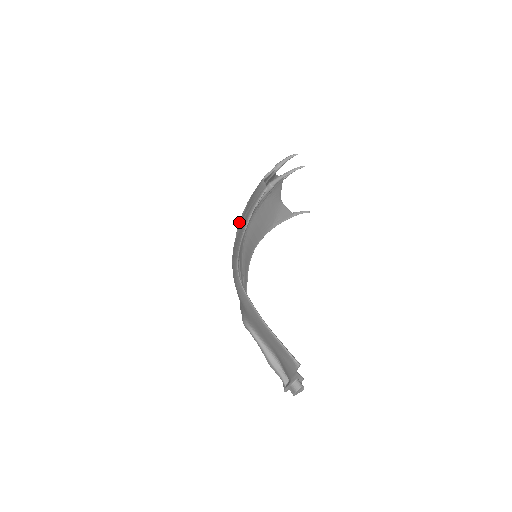
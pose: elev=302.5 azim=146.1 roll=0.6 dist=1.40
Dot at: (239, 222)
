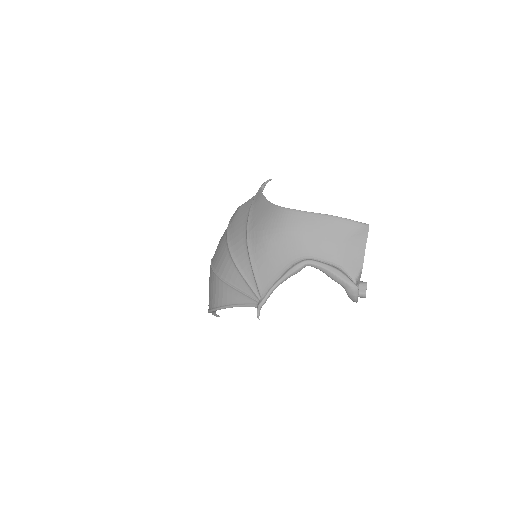
Dot at: (228, 243)
